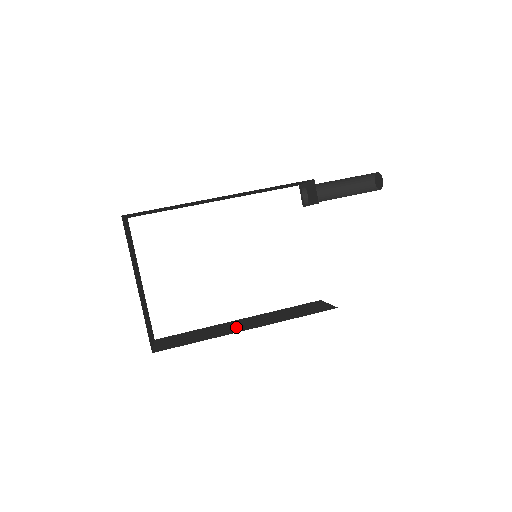
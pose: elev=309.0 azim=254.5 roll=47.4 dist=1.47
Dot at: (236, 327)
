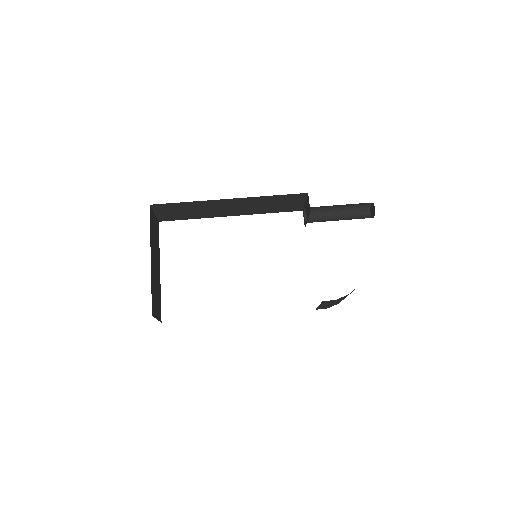
Dot at: occluded
